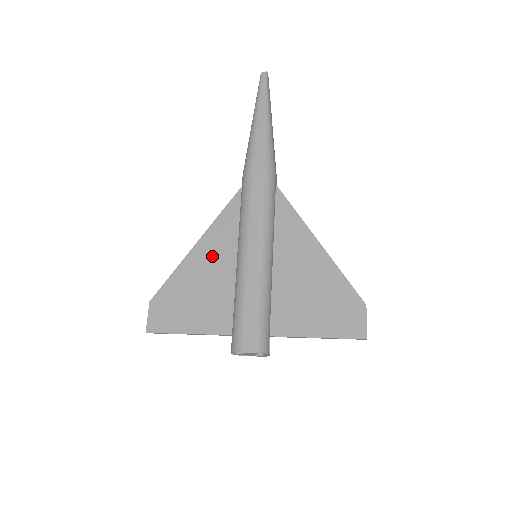
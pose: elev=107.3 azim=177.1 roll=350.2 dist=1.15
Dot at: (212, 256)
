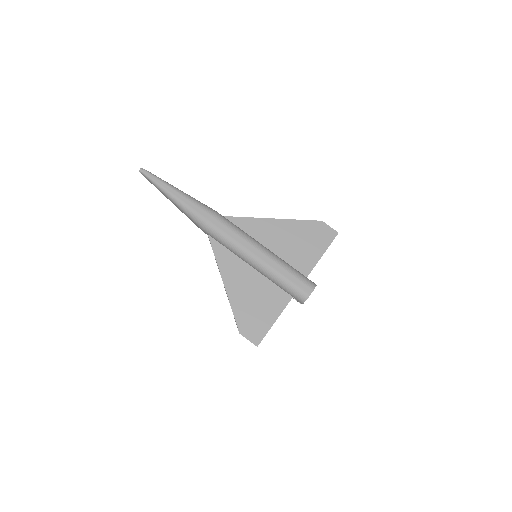
Dot at: (239, 280)
